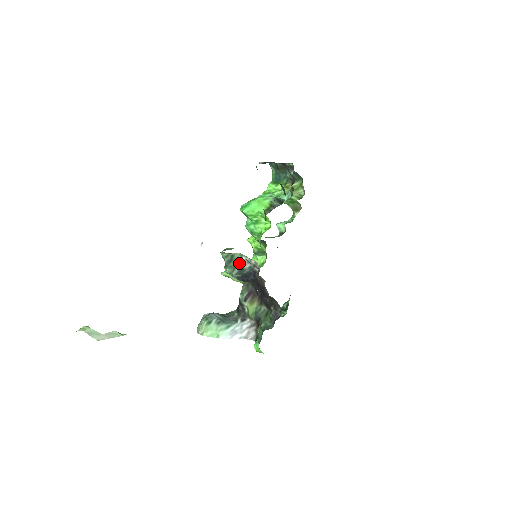
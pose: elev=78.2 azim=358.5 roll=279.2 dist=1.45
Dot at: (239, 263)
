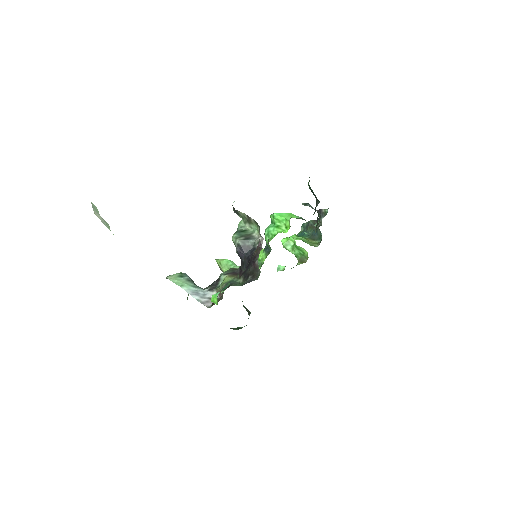
Dot at: (248, 235)
